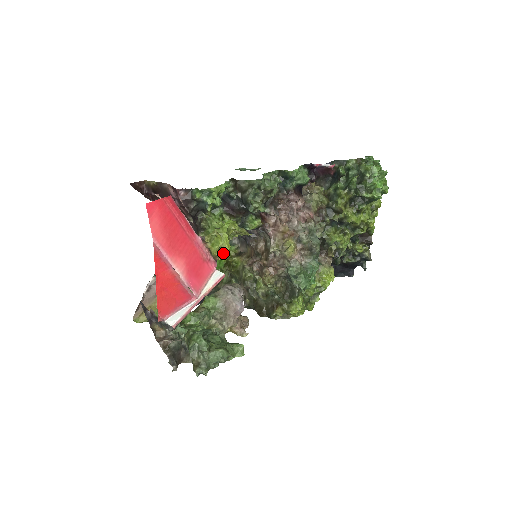
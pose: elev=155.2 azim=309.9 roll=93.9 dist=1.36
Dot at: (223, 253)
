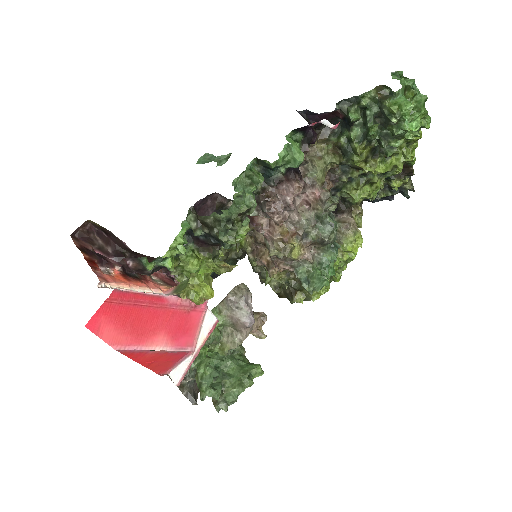
Dot at: occluded
